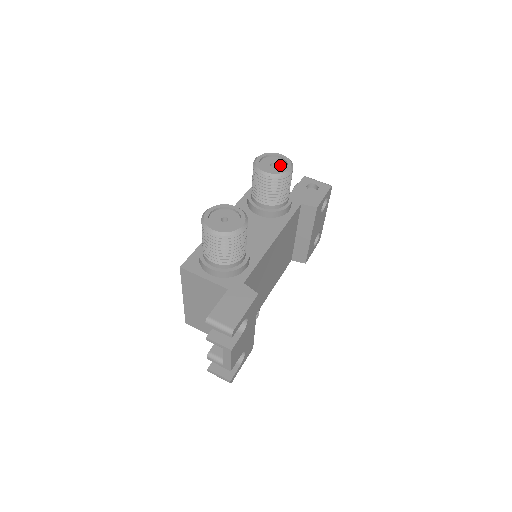
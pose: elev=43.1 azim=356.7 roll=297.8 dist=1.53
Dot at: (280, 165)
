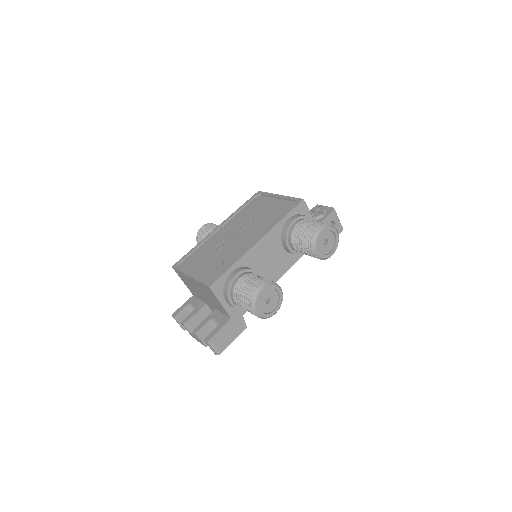
Dot at: (330, 245)
